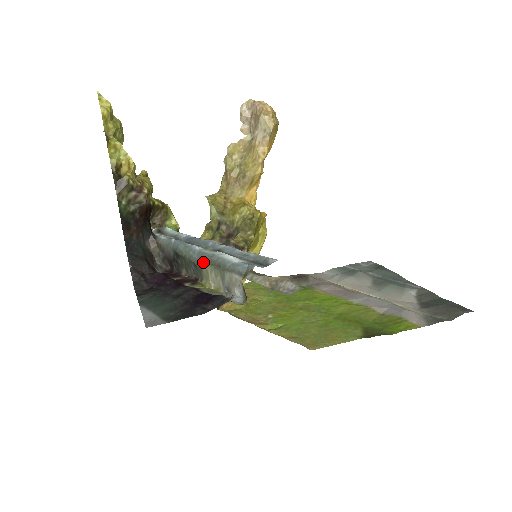
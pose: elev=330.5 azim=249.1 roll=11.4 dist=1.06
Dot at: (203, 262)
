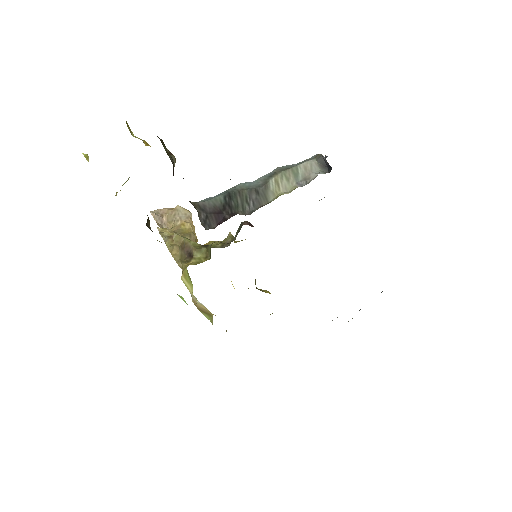
Dot at: (268, 178)
